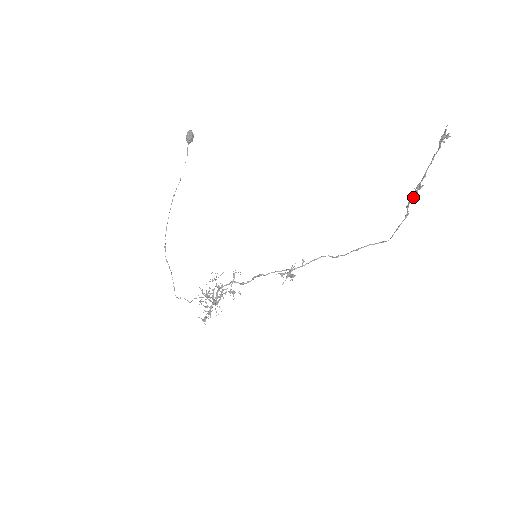
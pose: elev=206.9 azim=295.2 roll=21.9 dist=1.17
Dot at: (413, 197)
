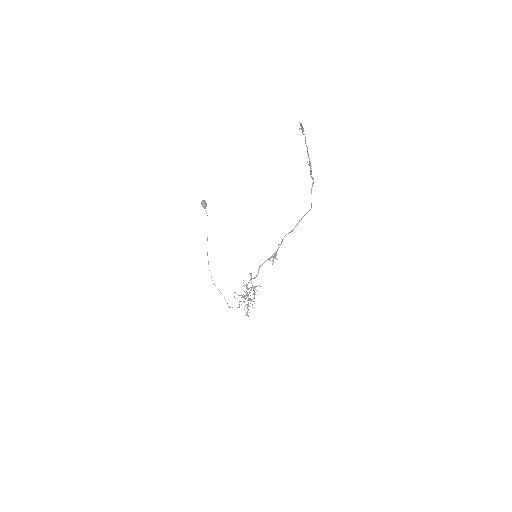
Dot at: (310, 171)
